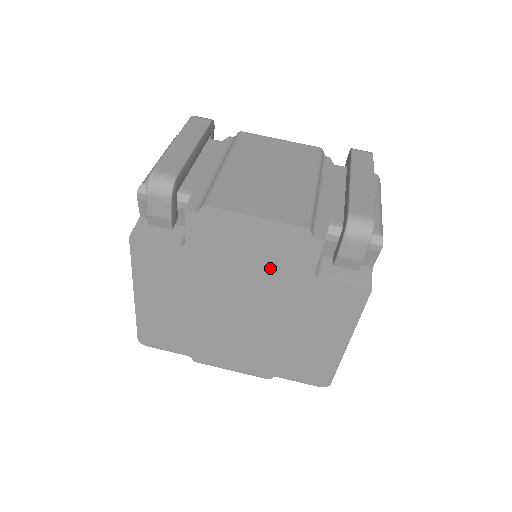
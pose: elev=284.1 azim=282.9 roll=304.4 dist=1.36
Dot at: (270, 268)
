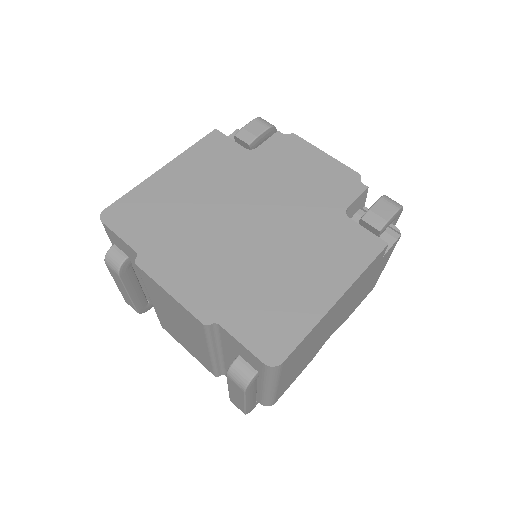
Dot at: (310, 191)
